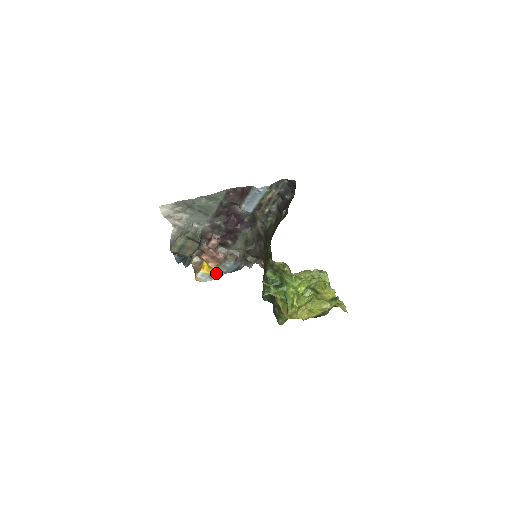
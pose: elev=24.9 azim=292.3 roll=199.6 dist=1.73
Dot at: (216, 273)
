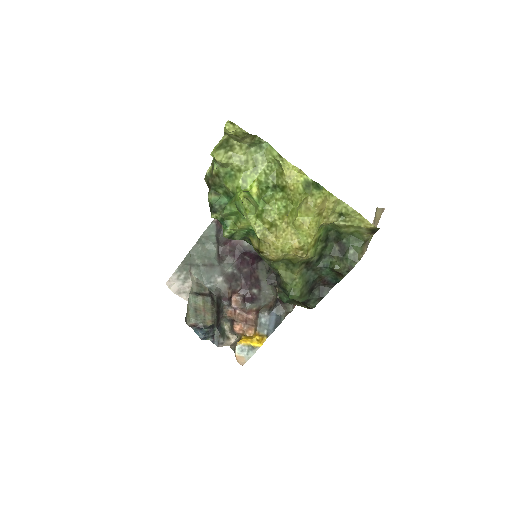
Dot at: (257, 341)
